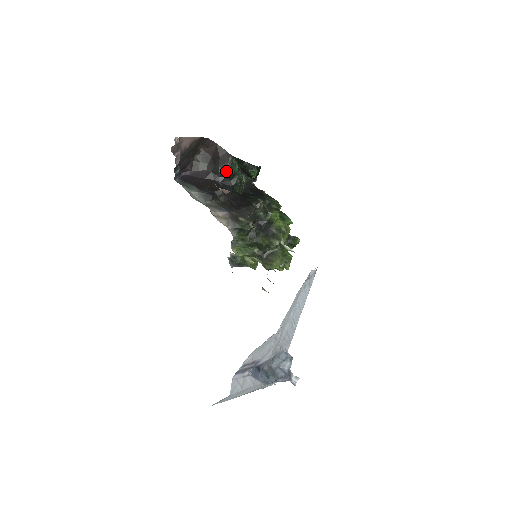
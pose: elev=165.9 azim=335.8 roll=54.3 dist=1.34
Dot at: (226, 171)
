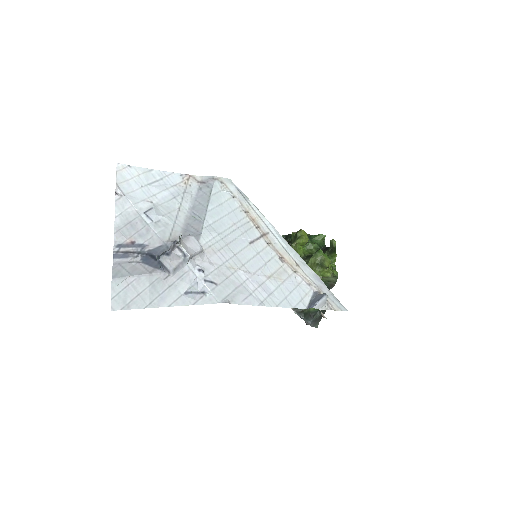
Dot at: occluded
